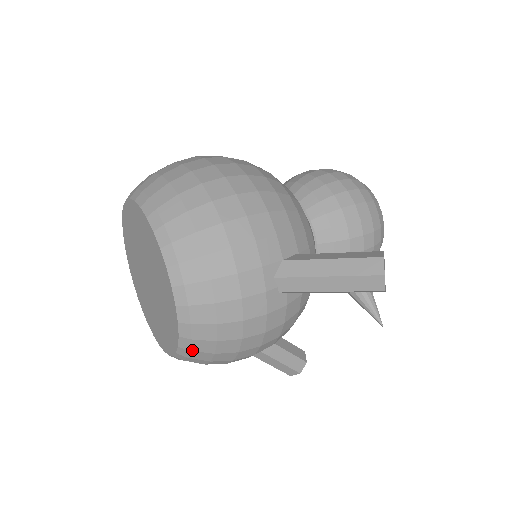
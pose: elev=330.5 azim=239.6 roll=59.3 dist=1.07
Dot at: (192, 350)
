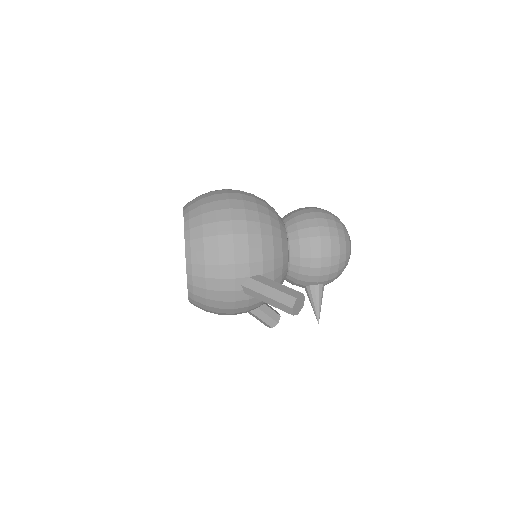
Dot at: (195, 304)
